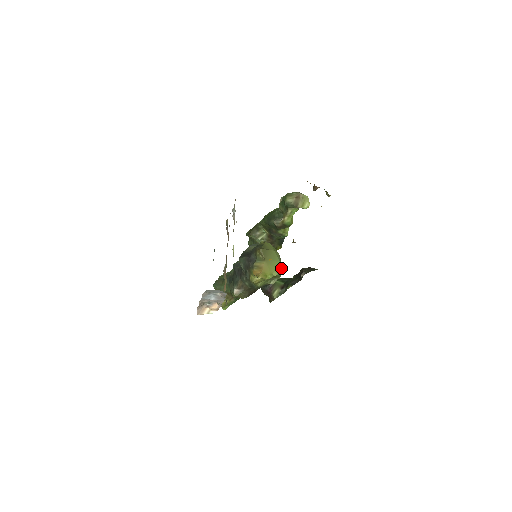
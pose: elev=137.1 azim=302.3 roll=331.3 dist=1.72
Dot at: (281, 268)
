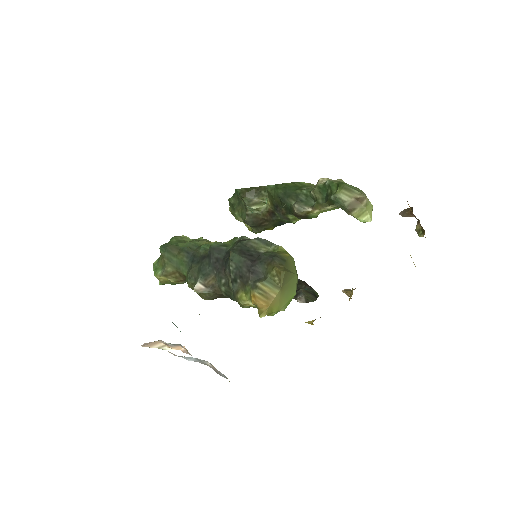
Dot at: occluded
